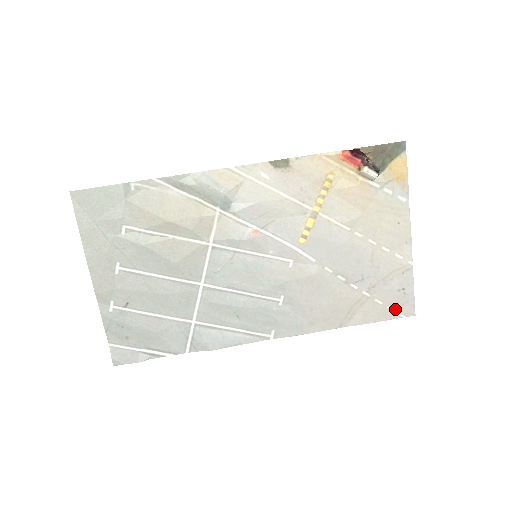
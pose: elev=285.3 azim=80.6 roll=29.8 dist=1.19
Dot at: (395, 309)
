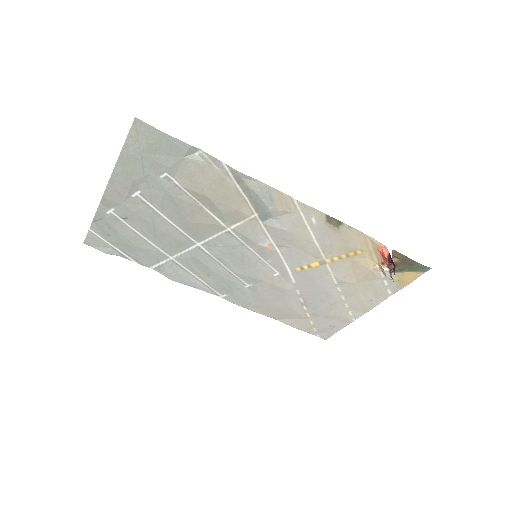
Dot at: (317, 331)
